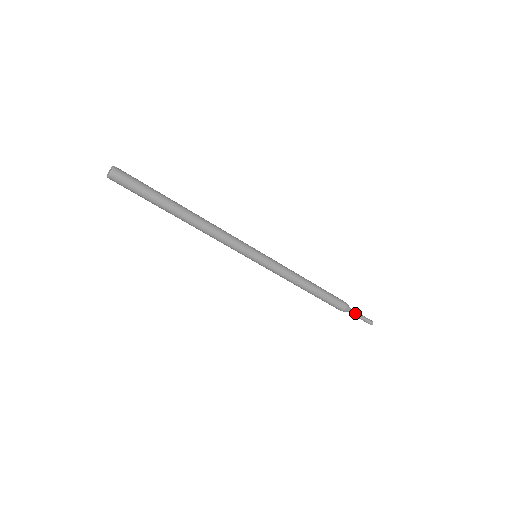
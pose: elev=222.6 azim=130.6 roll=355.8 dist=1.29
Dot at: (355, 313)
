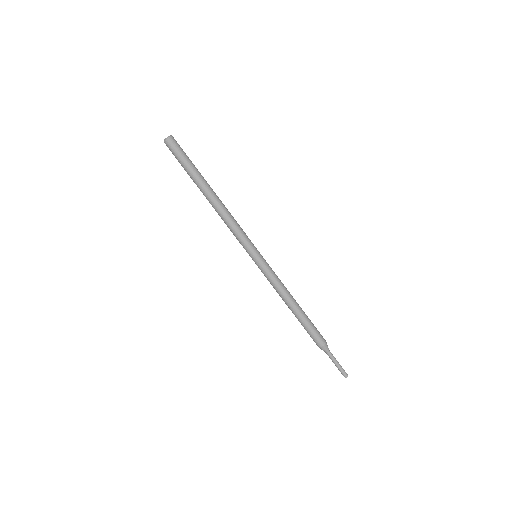
Dot at: (332, 356)
